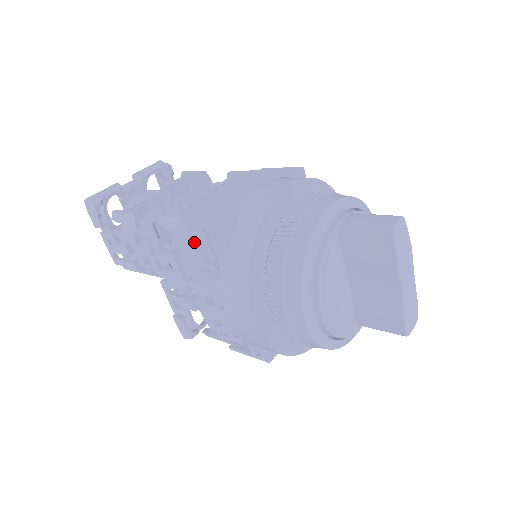
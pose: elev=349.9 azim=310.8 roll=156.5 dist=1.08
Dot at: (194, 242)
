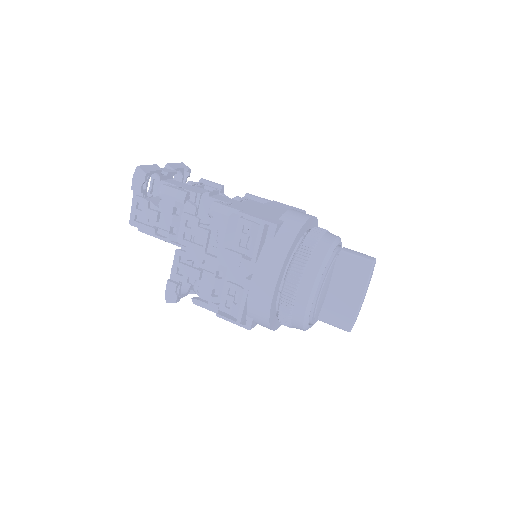
Dot at: (238, 229)
